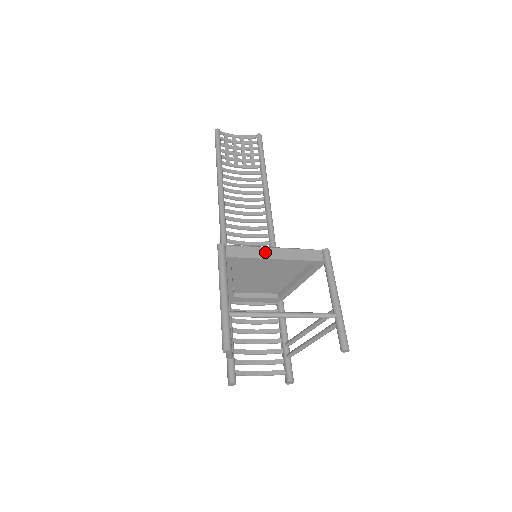
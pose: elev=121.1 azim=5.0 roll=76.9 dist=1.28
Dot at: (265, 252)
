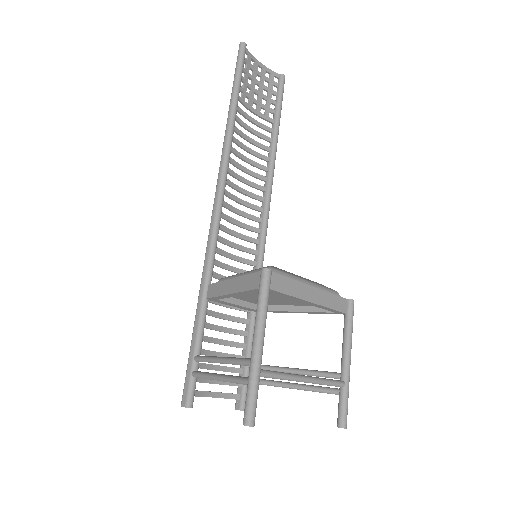
Dot at: (304, 290)
